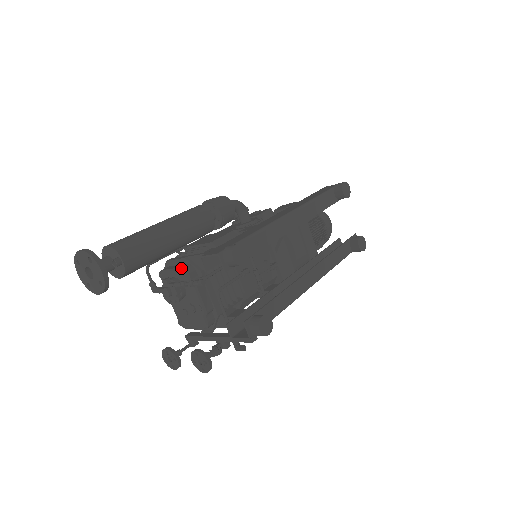
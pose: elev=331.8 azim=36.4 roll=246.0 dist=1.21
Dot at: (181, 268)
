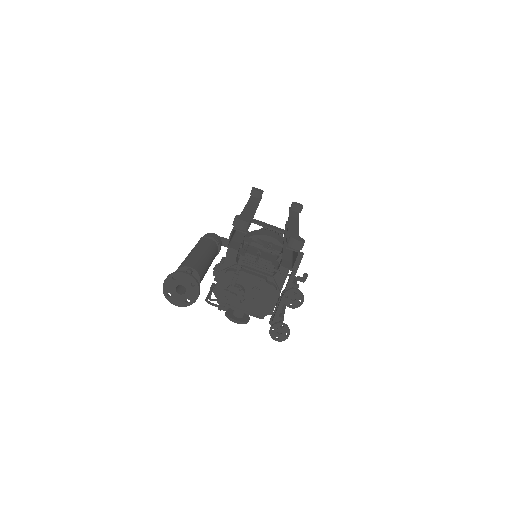
Dot at: (225, 274)
